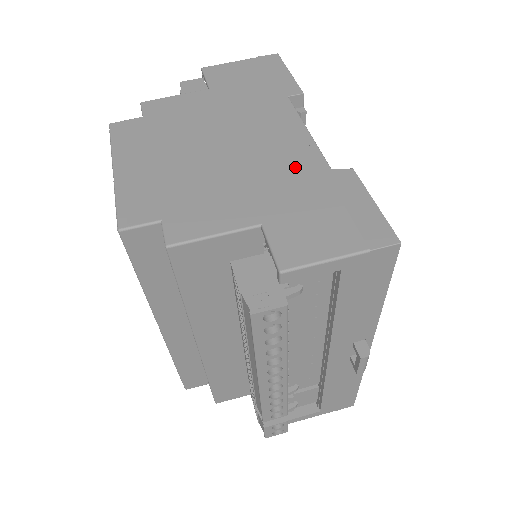
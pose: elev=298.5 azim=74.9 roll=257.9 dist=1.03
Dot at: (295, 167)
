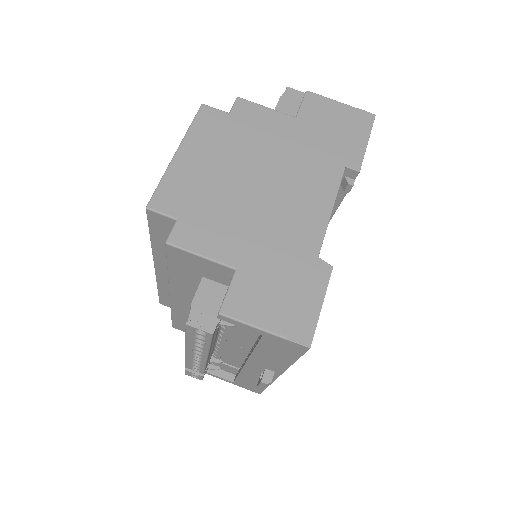
Dot at: (296, 237)
